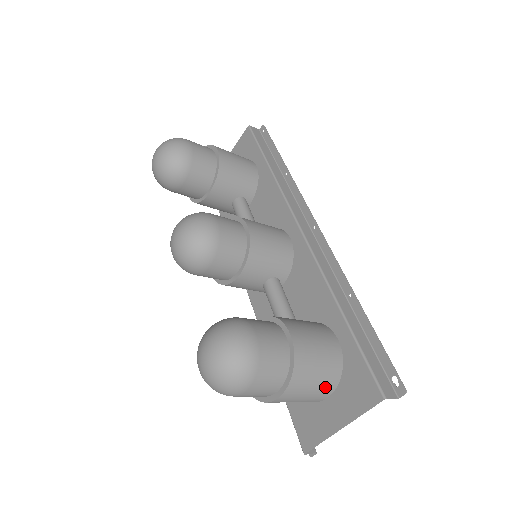
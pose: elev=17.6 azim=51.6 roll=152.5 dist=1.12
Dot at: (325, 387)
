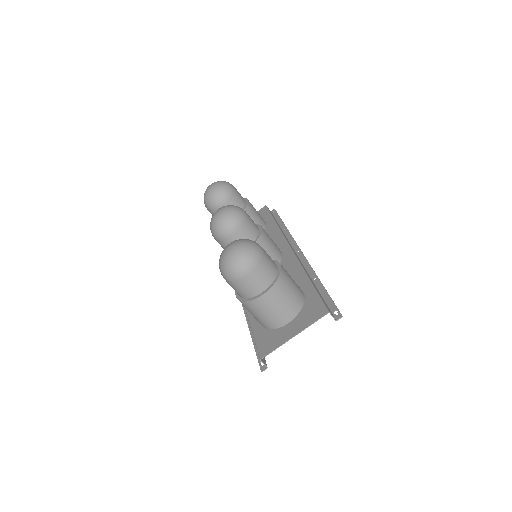
Dot at: (290, 309)
